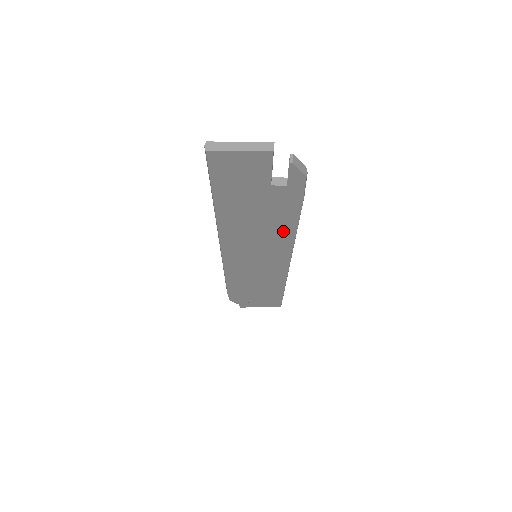
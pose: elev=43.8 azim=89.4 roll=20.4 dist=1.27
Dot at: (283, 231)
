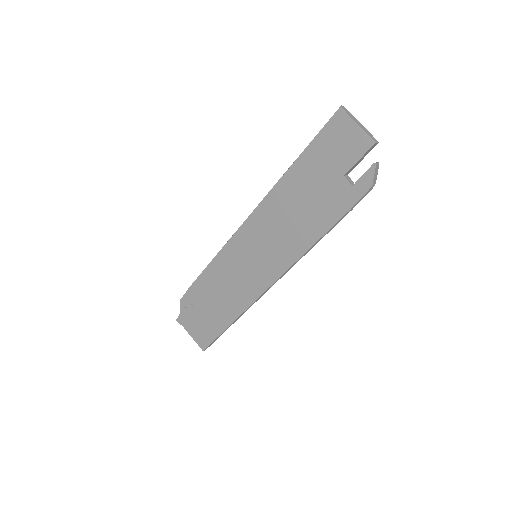
Dot at: (304, 237)
